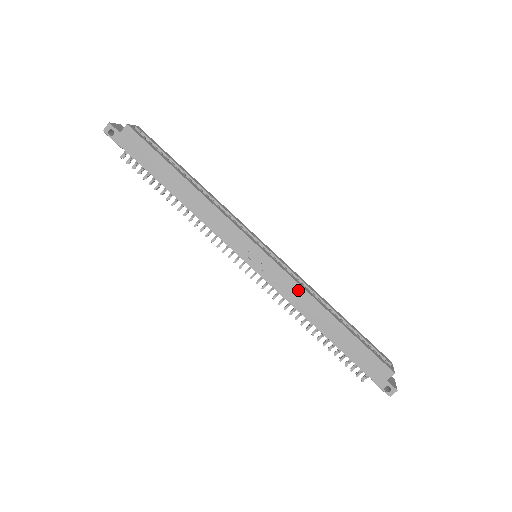
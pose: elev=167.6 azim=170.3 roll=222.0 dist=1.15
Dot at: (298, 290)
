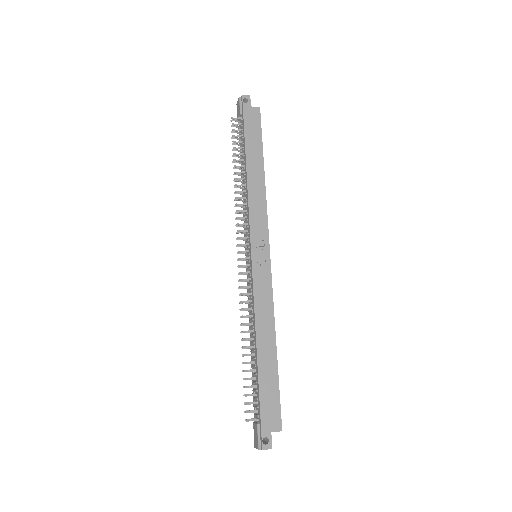
Dot at: (269, 302)
